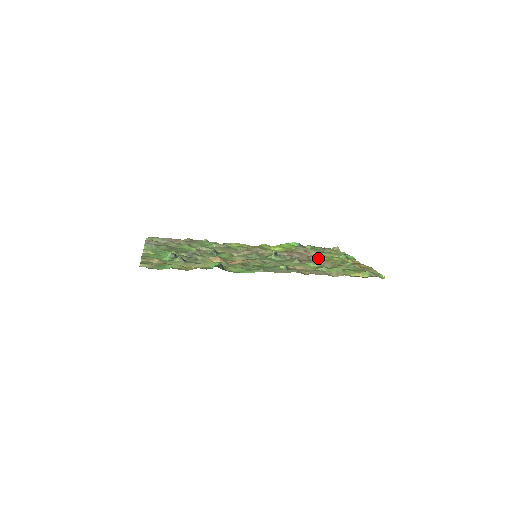
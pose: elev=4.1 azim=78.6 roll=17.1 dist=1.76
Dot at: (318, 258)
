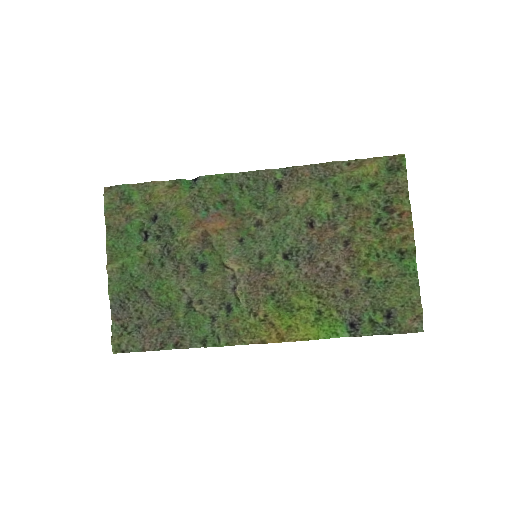
Dot at: (344, 239)
